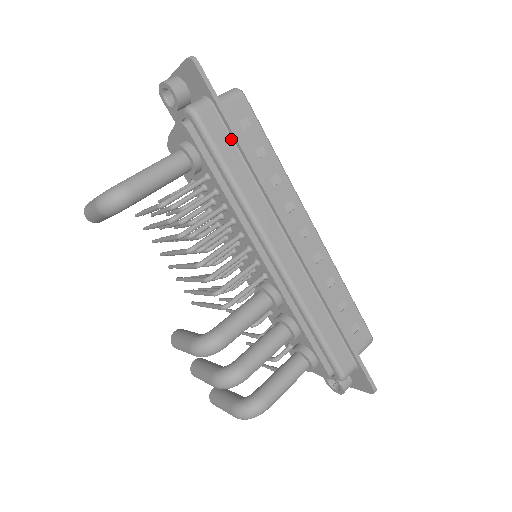
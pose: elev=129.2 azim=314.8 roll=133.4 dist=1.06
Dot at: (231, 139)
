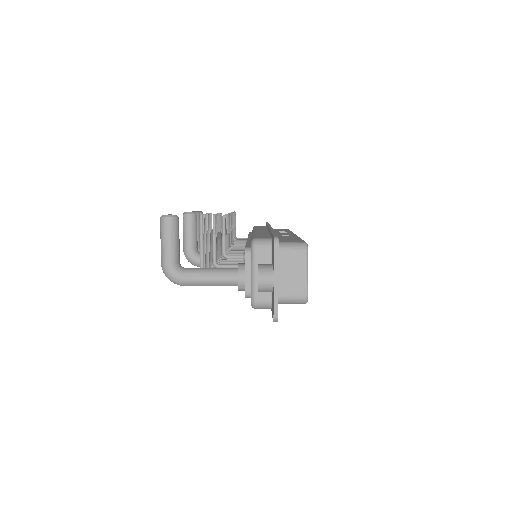
Dot at: occluded
